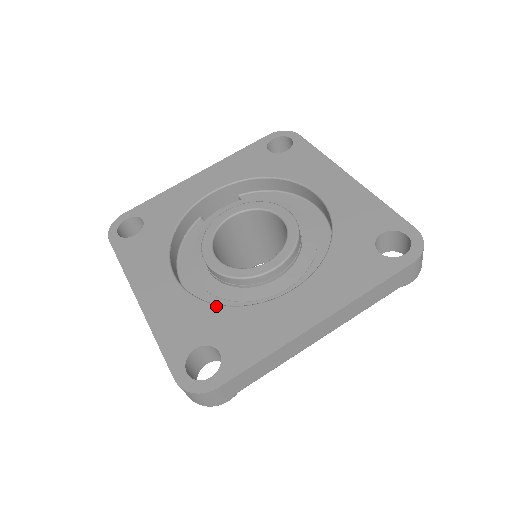
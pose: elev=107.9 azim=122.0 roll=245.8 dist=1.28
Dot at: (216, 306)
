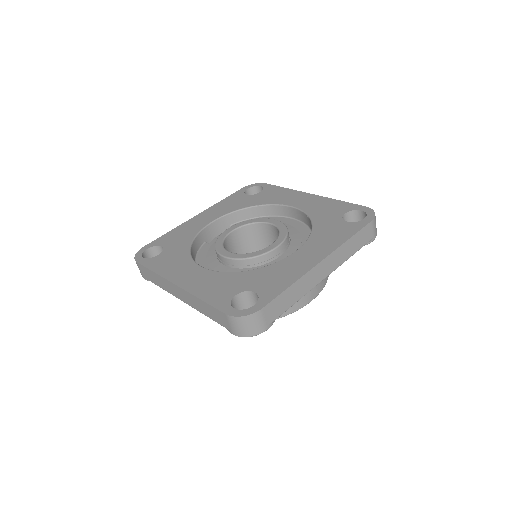
Dot at: (242, 272)
